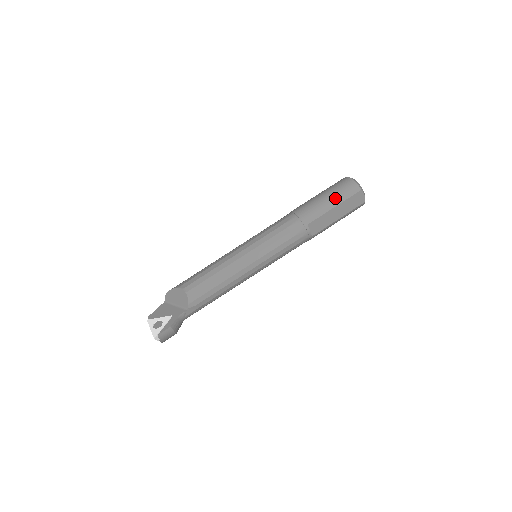
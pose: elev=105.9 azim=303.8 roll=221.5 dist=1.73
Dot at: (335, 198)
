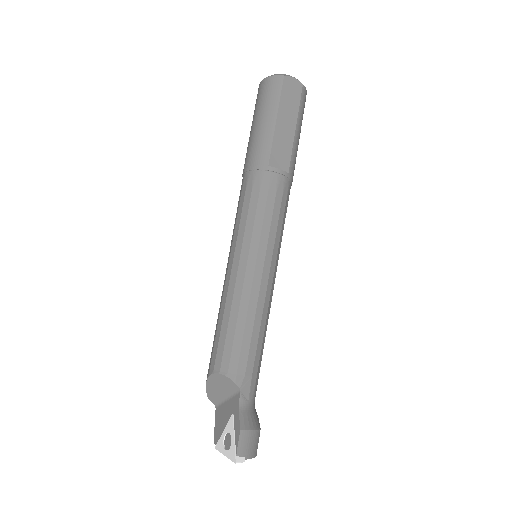
Dot at: (267, 112)
